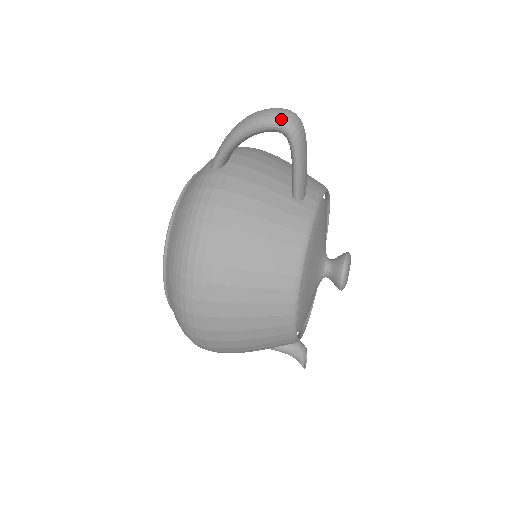
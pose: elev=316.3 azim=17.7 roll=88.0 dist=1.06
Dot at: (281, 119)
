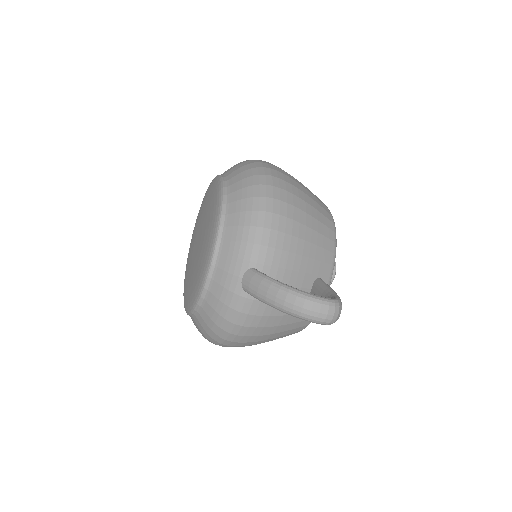
Dot at: (327, 323)
